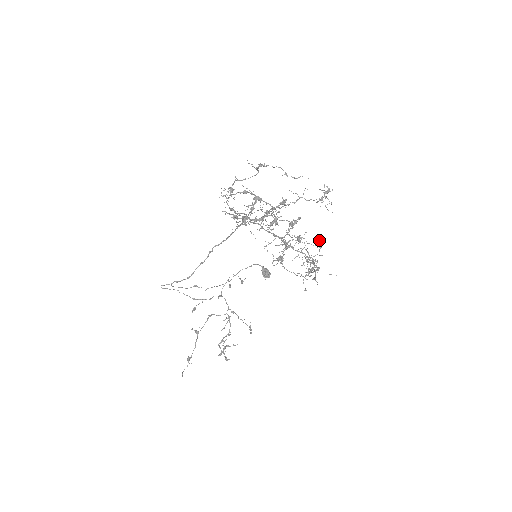
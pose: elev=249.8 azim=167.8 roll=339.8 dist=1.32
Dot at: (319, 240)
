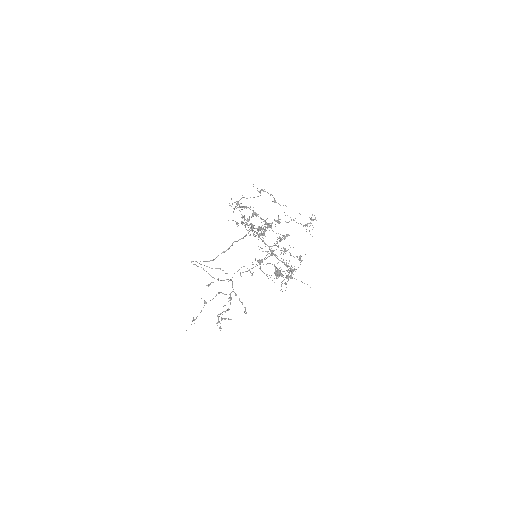
Dot at: (300, 255)
